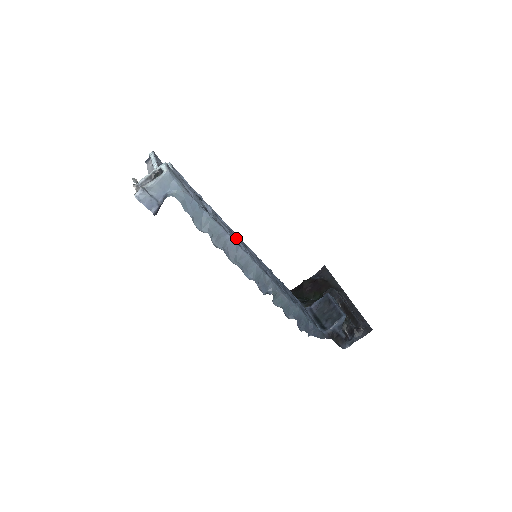
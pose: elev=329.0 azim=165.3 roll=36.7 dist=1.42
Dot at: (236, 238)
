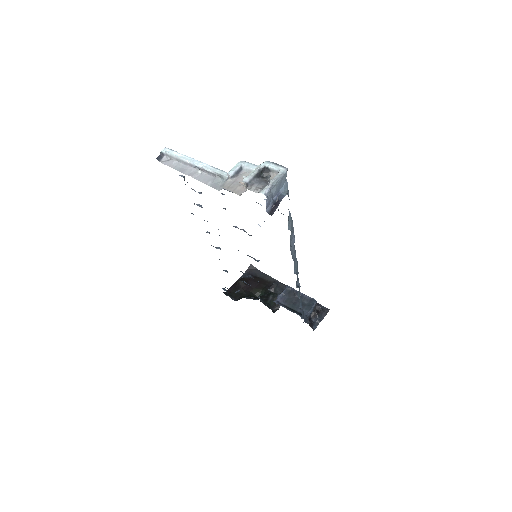
Dot at: occluded
